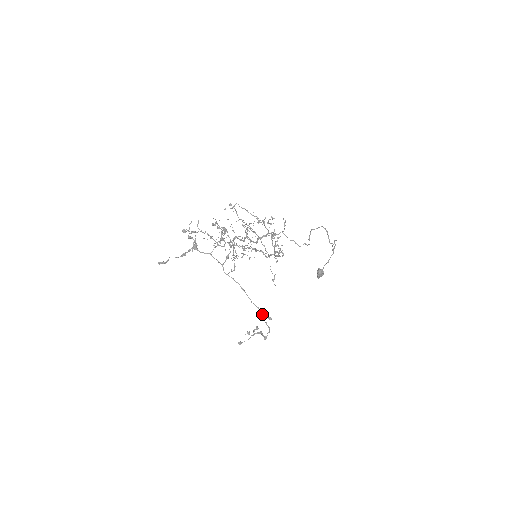
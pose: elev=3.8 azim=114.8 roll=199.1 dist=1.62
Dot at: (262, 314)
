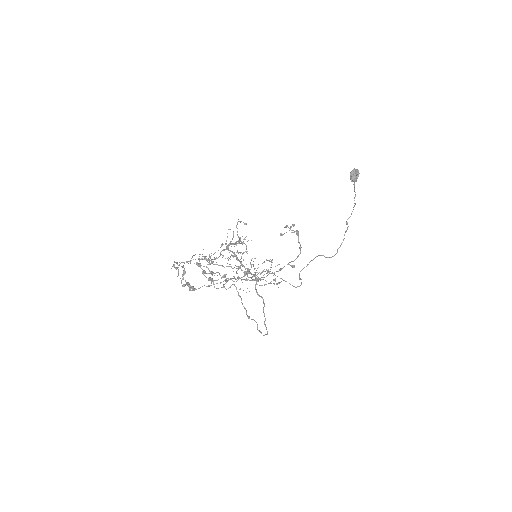
Dot at: occluded
